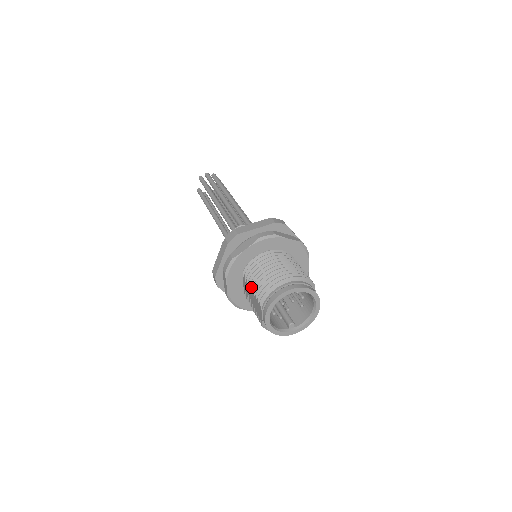
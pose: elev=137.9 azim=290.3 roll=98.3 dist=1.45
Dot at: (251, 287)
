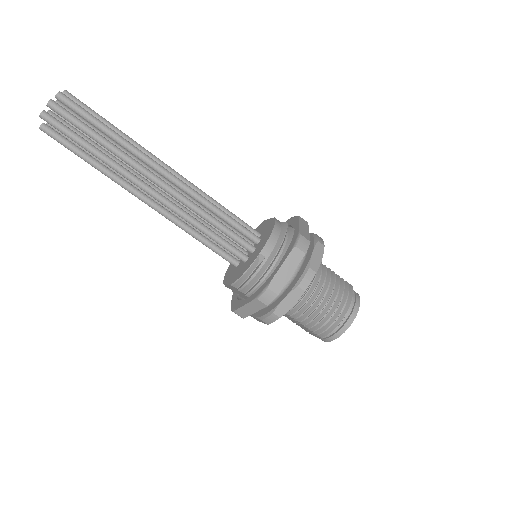
Dot at: (300, 322)
